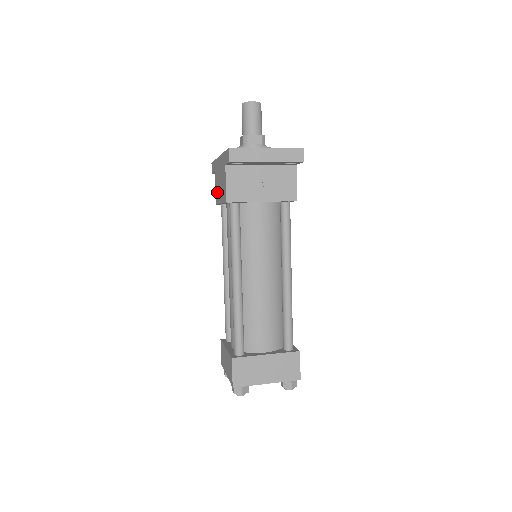
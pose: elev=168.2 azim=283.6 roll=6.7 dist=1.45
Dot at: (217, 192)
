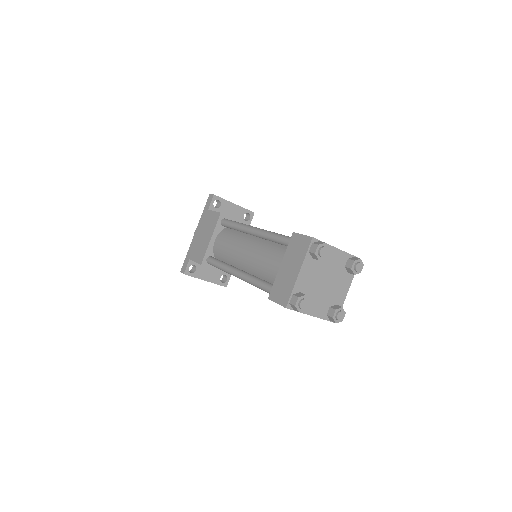
Dot at: (201, 251)
